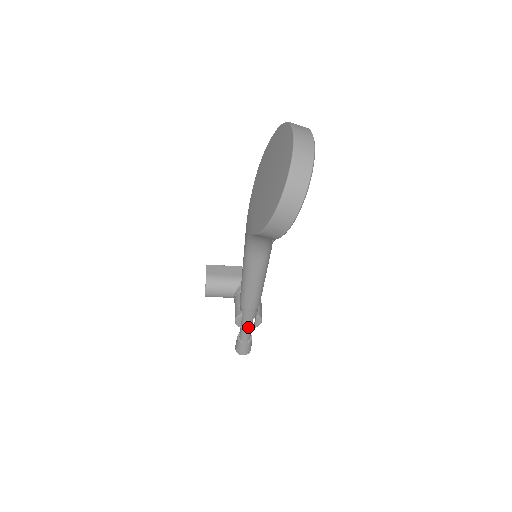
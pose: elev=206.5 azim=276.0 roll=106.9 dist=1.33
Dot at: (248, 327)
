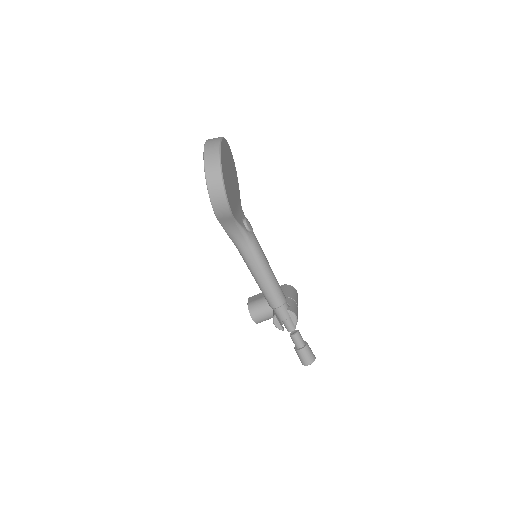
Dot at: (292, 329)
